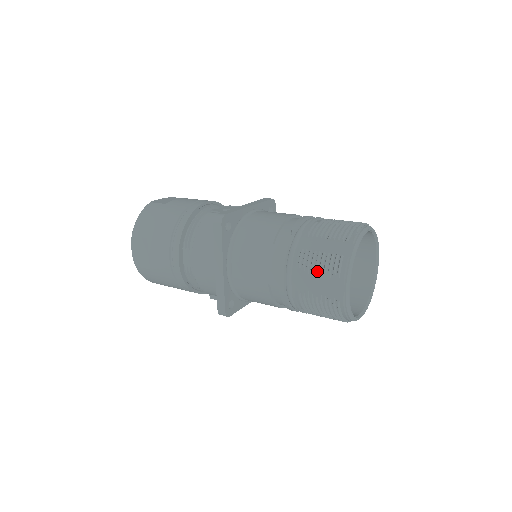
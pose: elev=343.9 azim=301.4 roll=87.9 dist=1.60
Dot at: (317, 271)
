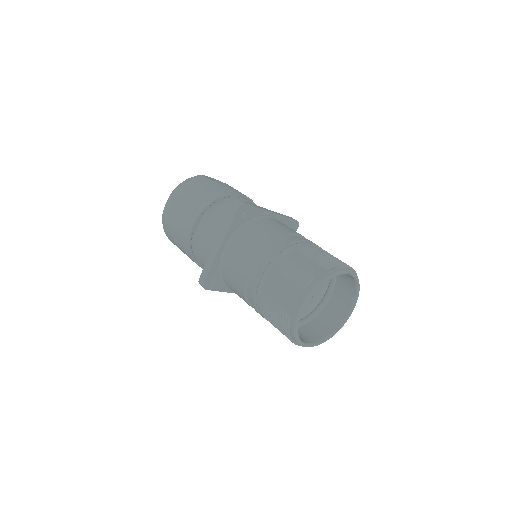
Dot at: (288, 280)
